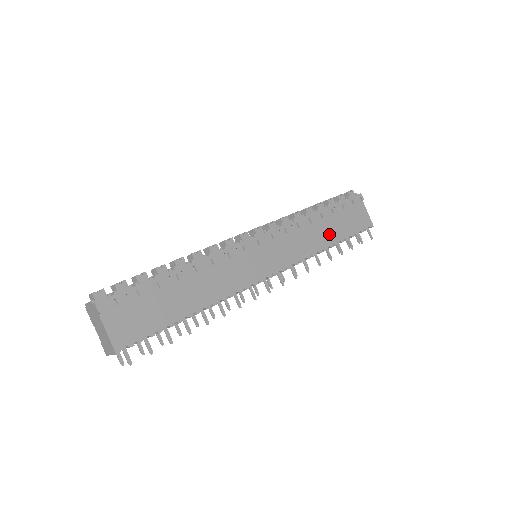
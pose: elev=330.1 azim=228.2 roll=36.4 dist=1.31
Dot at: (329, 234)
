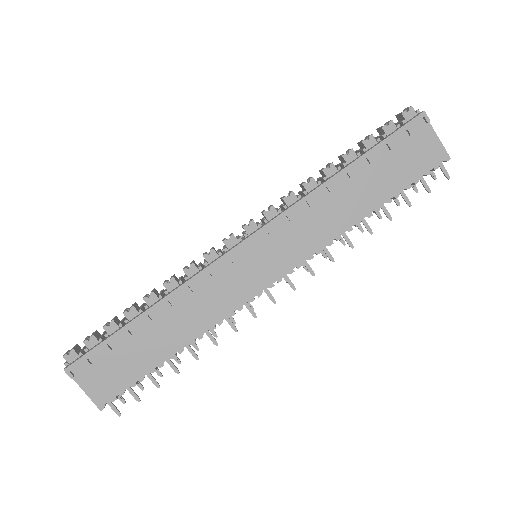
Dot at: (364, 199)
